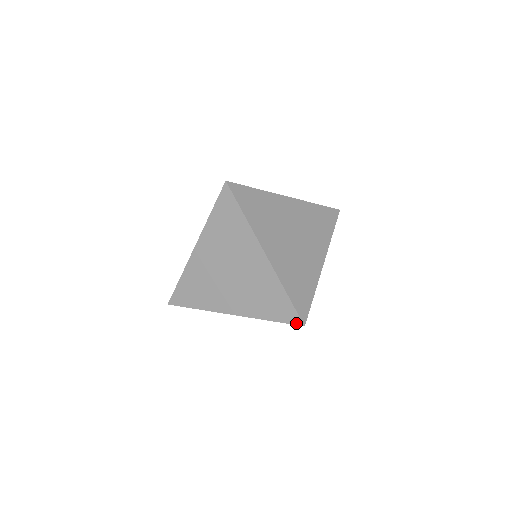
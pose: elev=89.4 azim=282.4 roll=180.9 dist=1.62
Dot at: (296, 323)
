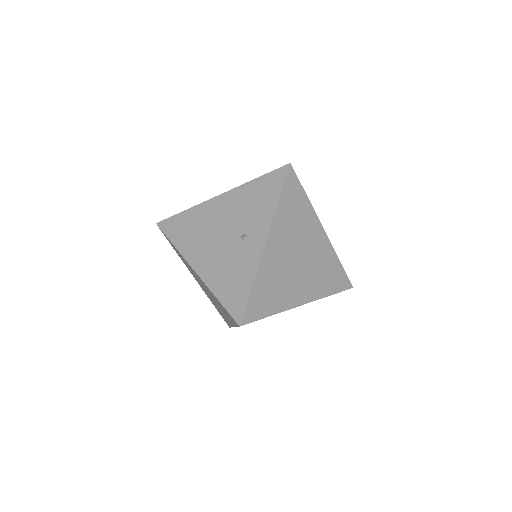
Dot at: (283, 167)
